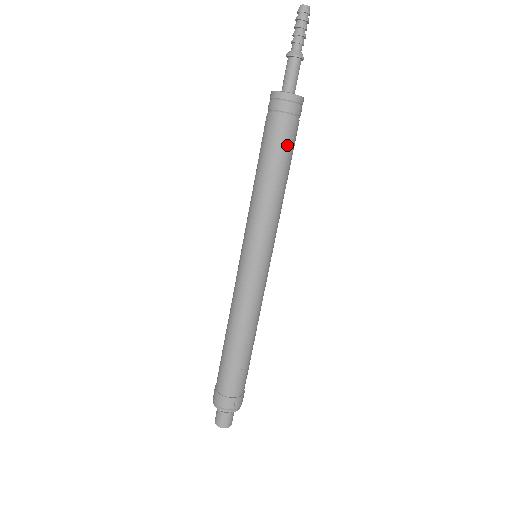
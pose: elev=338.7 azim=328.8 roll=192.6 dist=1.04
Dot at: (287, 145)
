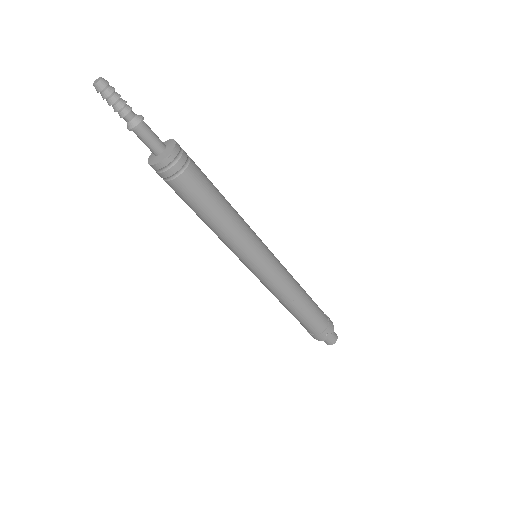
Dot at: (197, 193)
